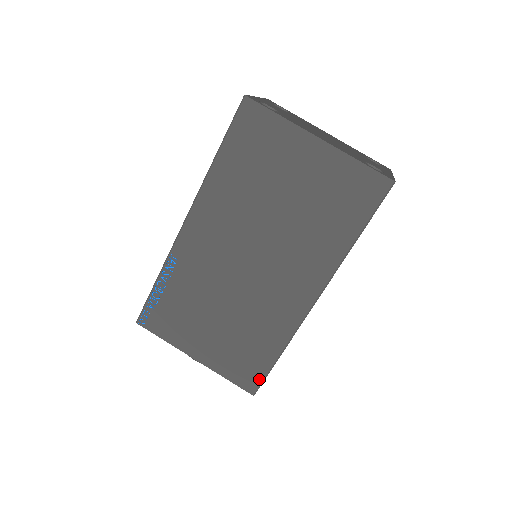
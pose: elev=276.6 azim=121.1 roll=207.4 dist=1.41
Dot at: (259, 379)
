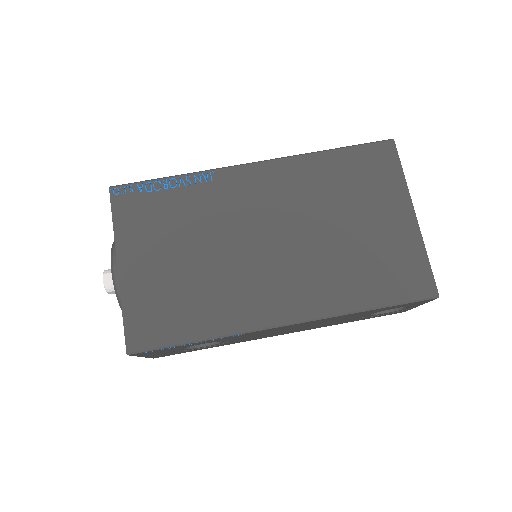
Dot at: (152, 343)
